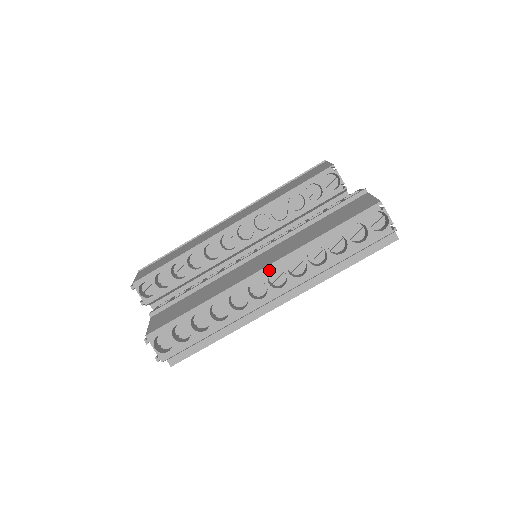
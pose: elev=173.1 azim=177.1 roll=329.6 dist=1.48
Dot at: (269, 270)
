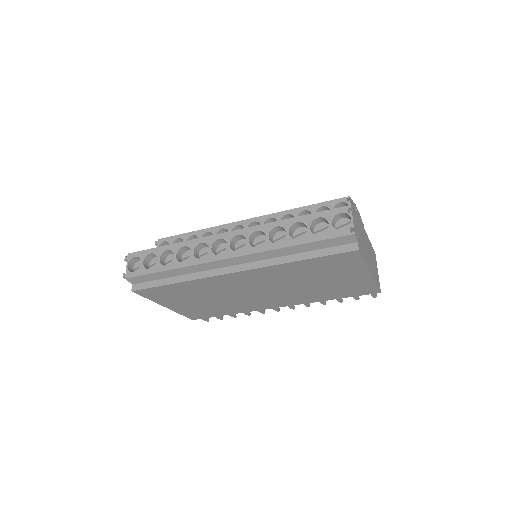
Dot at: (236, 234)
